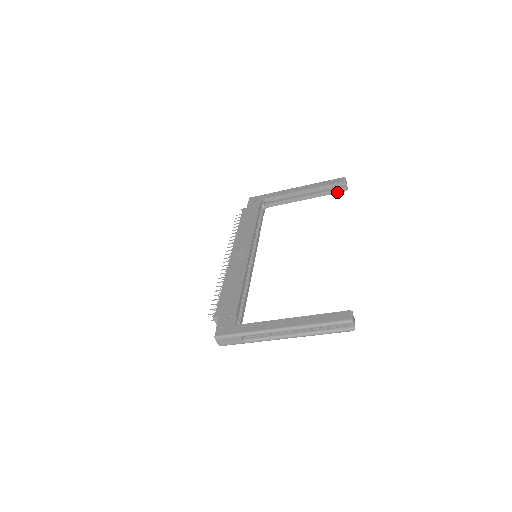
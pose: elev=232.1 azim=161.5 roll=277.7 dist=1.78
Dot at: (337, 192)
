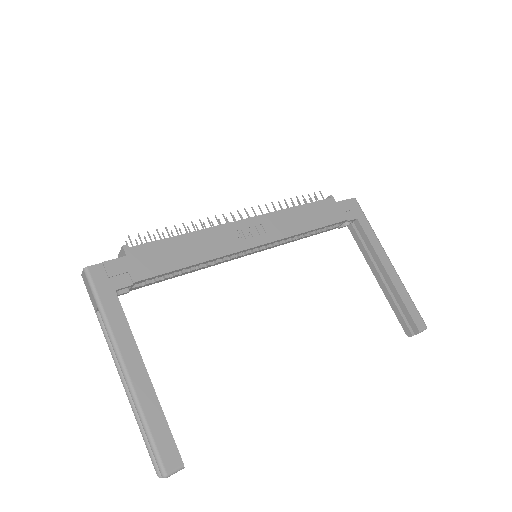
Dot at: (401, 323)
